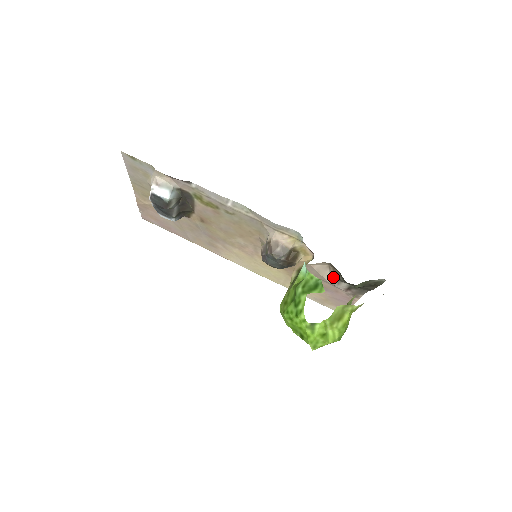
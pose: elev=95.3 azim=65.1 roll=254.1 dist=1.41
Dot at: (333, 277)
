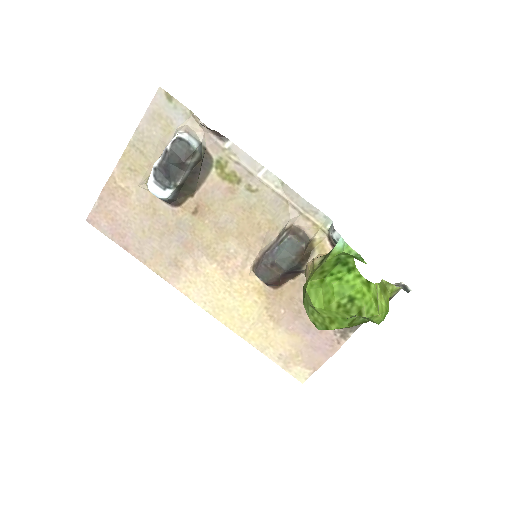
Dot at: occluded
